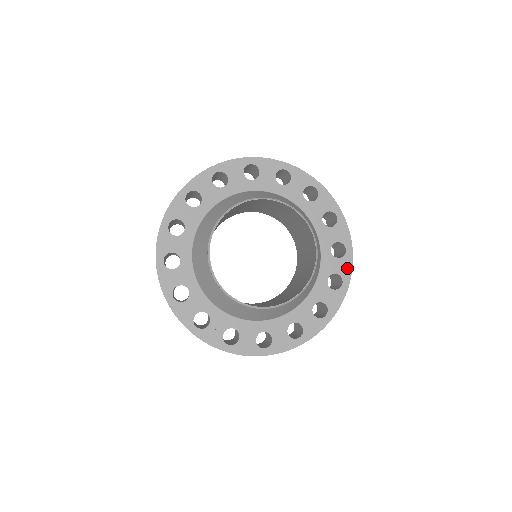
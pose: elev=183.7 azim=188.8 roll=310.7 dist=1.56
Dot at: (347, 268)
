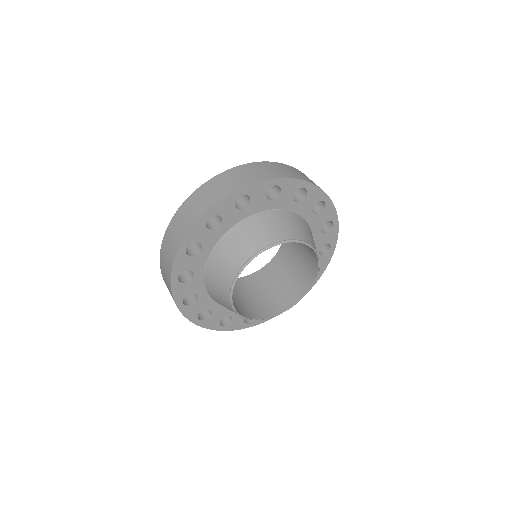
Dot at: (331, 212)
